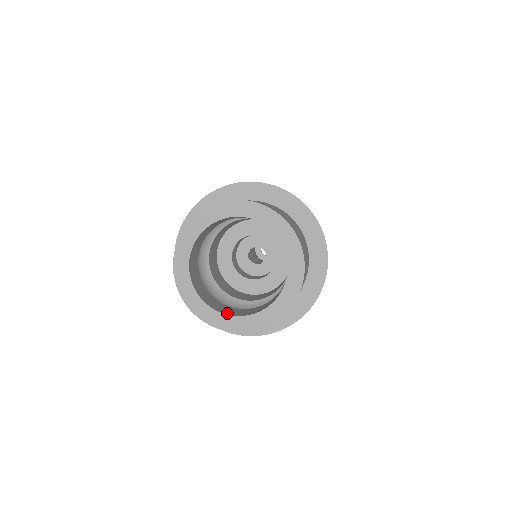
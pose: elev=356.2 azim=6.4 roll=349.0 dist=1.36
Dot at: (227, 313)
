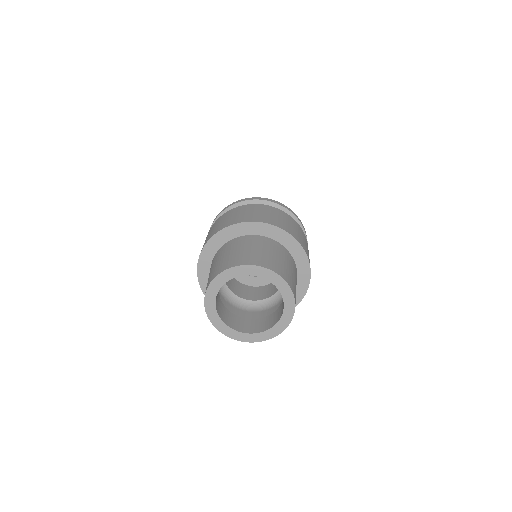
Dot at: (234, 327)
